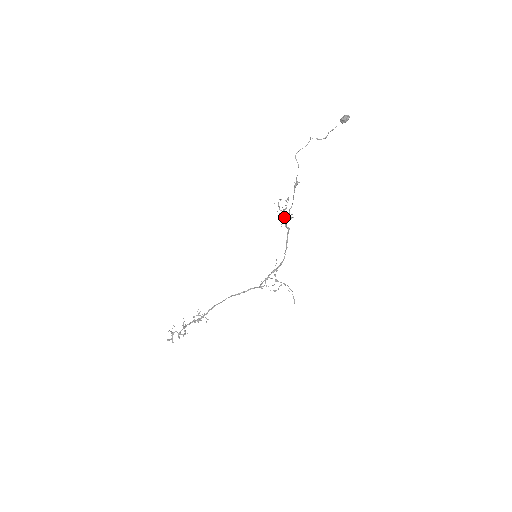
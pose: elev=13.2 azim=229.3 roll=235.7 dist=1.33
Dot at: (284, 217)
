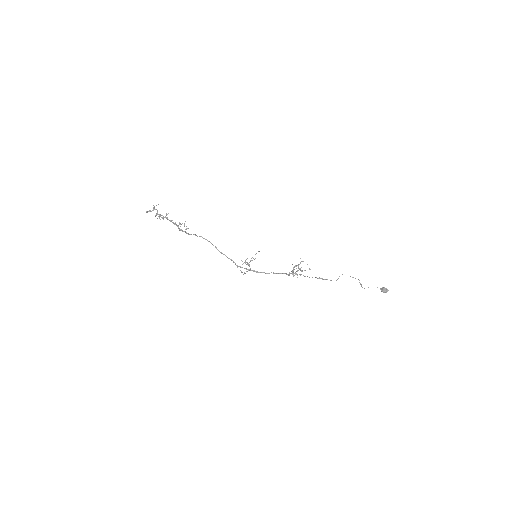
Dot at: occluded
